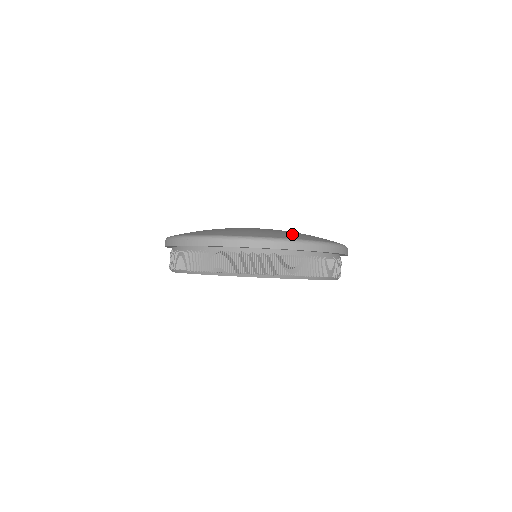
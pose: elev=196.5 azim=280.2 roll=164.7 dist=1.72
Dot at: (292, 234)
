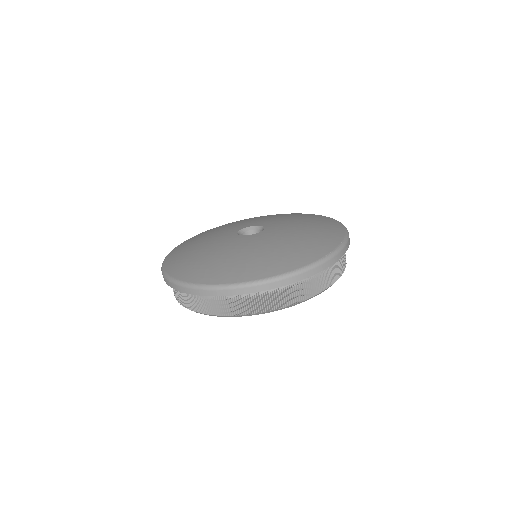
Dot at: (269, 261)
